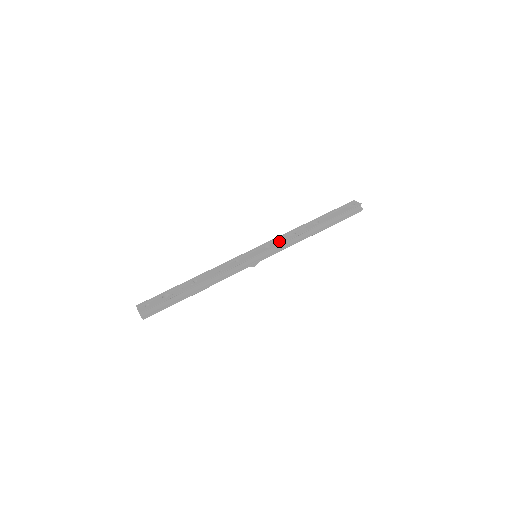
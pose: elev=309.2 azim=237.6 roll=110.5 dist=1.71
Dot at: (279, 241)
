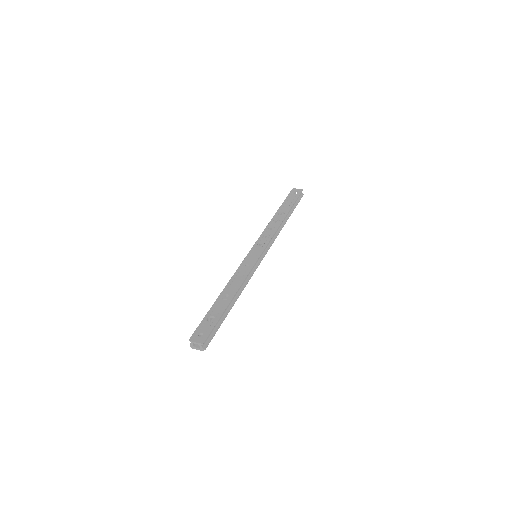
Dot at: (264, 237)
